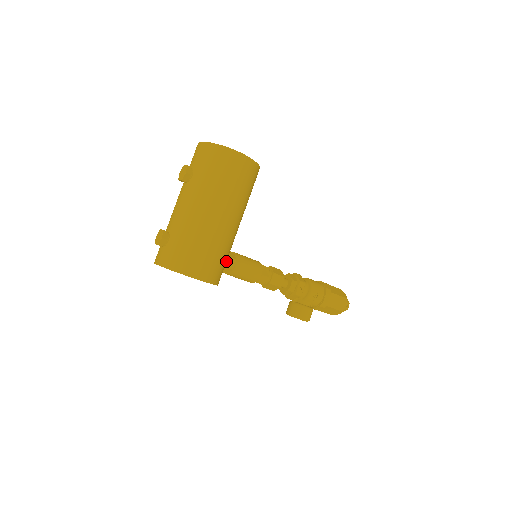
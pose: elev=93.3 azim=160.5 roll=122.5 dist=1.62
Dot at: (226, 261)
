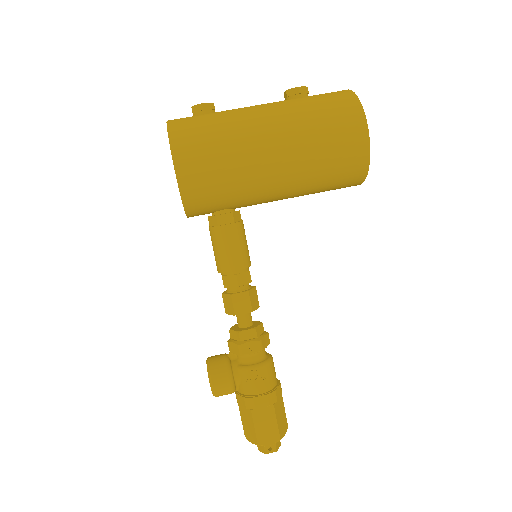
Dot at: (223, 204)
